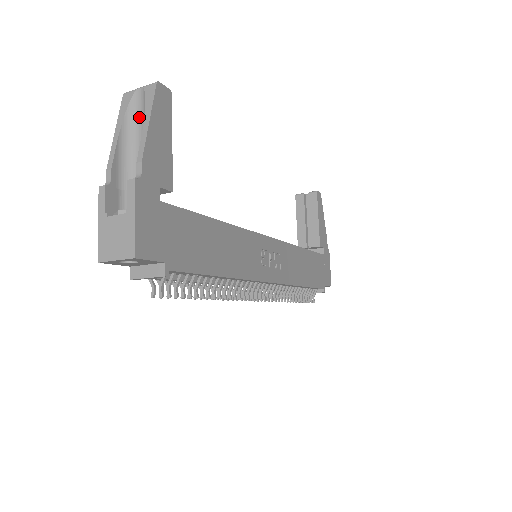
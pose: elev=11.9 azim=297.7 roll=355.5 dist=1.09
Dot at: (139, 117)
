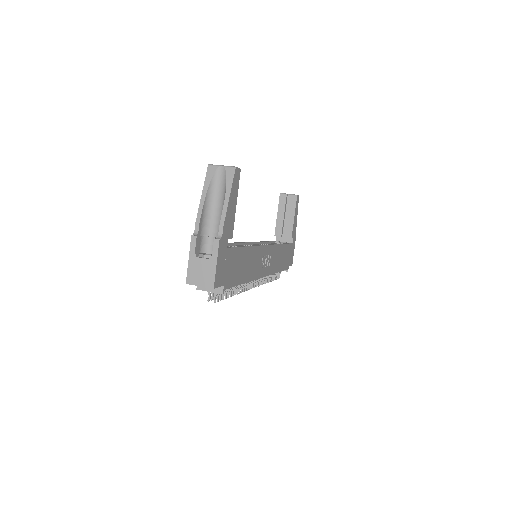
Dot at: (219, 187)
